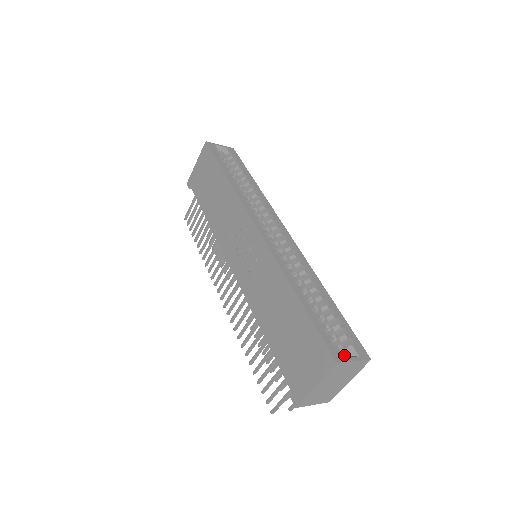
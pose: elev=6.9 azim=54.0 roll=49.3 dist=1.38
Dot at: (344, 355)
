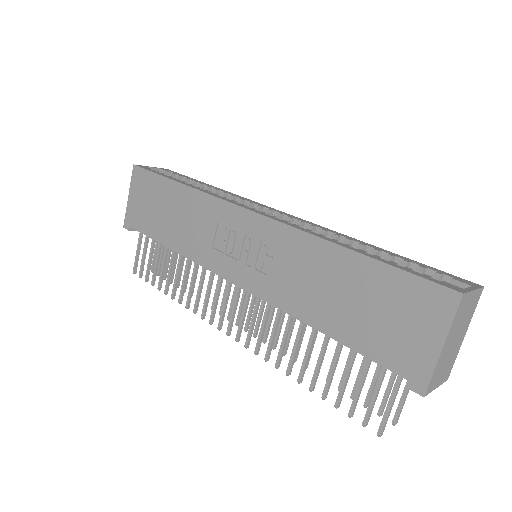
Dot at: occluded
